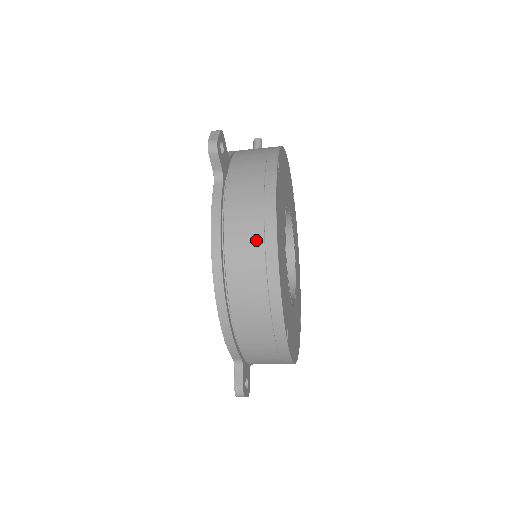
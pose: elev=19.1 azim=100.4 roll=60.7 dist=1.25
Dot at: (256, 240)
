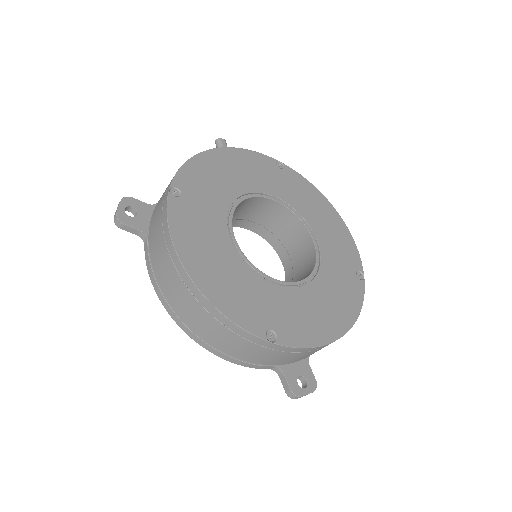
Dot at: (176, 279)
